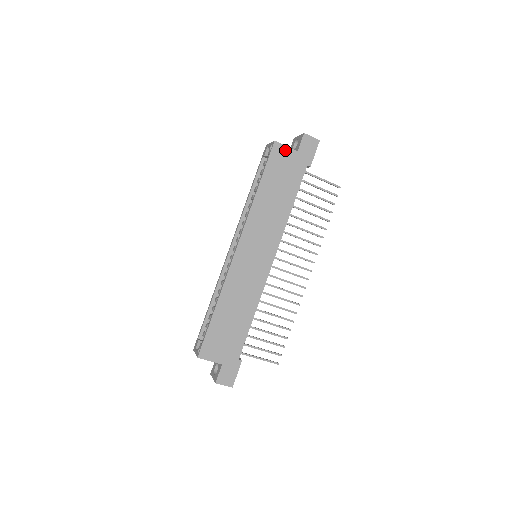
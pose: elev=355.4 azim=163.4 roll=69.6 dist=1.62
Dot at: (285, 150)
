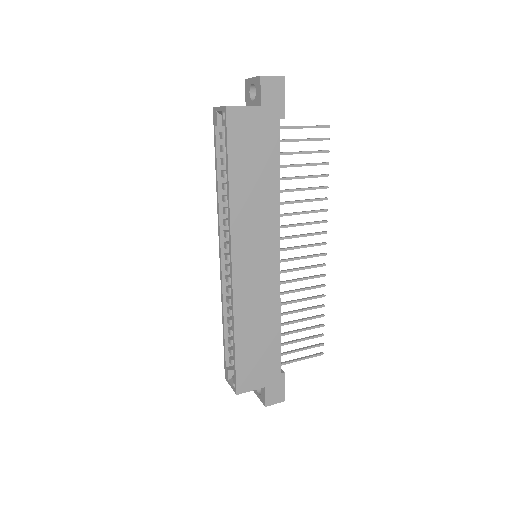
Dot at: (244, 112)
